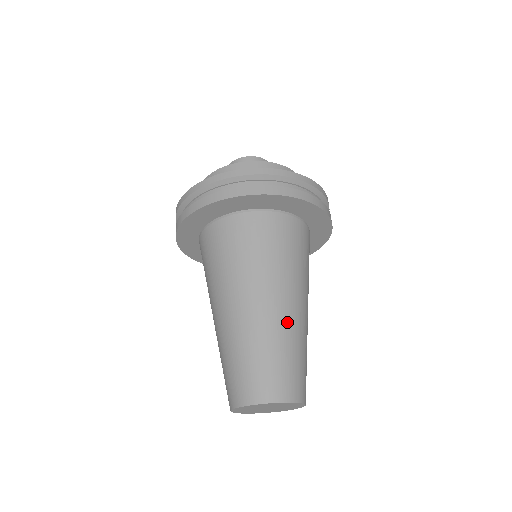
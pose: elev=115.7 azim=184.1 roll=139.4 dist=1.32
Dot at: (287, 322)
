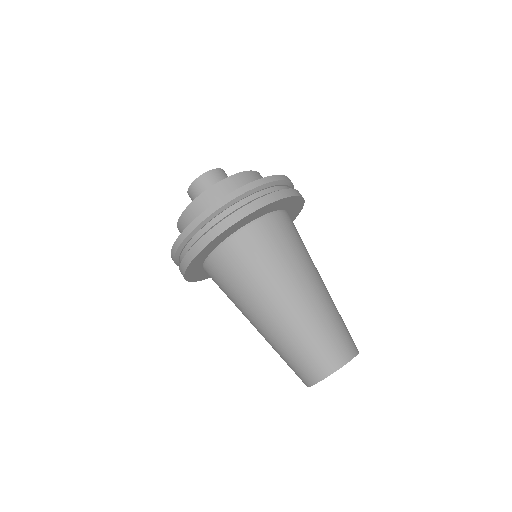
Dot at: (320, 301)
